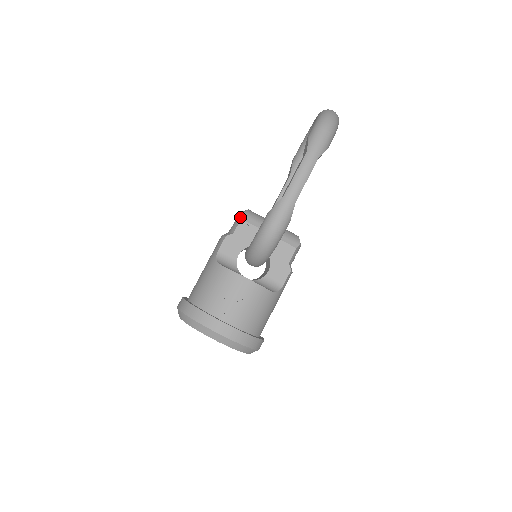
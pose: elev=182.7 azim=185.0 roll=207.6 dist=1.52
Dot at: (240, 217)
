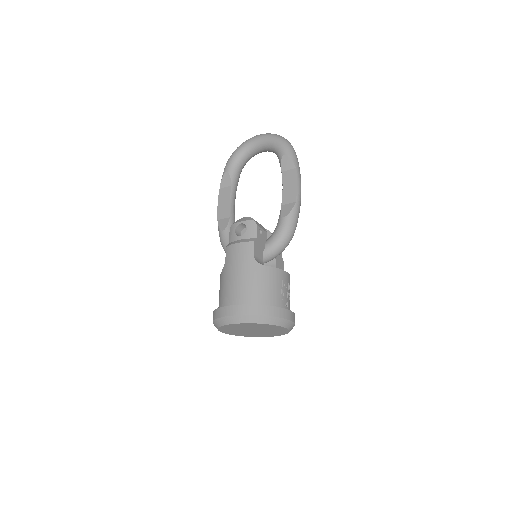
Dot at: (255, 224)
